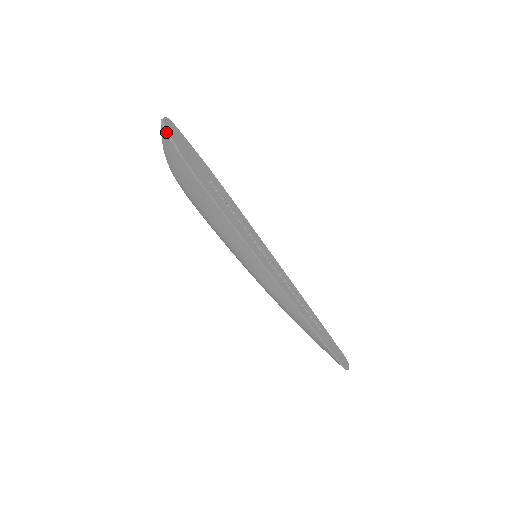
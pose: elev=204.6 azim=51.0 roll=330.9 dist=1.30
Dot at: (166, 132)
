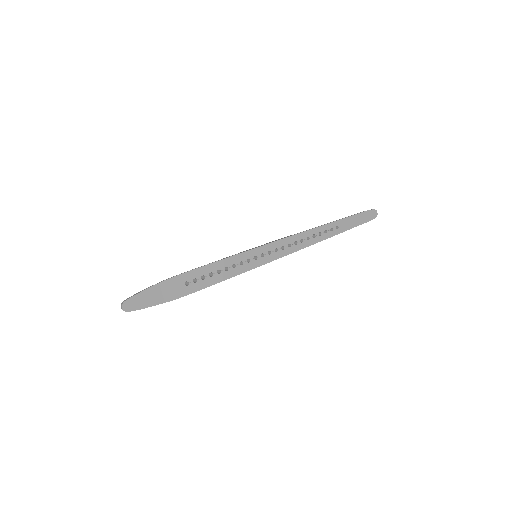
Dot at: occluded
